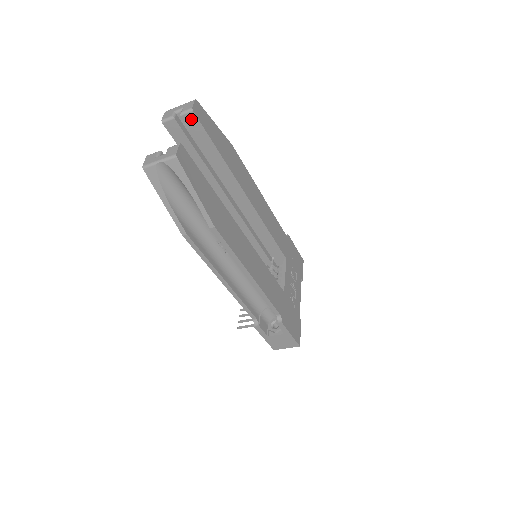
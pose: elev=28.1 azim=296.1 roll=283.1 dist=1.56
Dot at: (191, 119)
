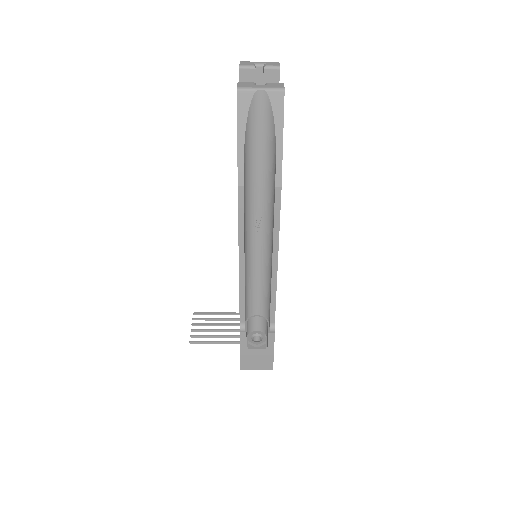
Dot at: (272, 77)
